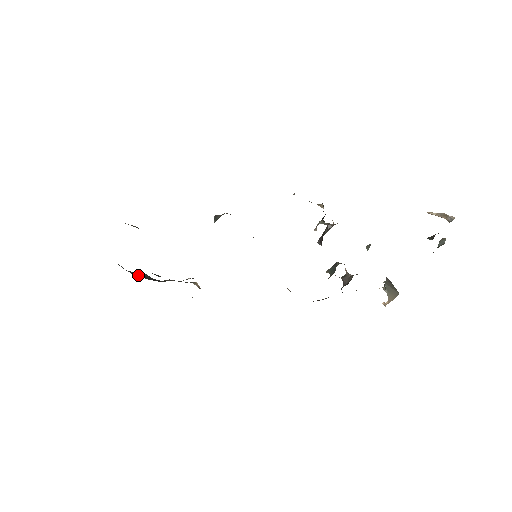
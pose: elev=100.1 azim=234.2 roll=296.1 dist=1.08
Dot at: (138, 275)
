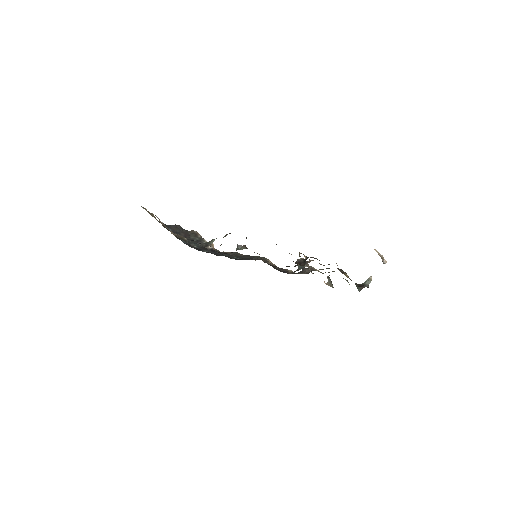
Dot at: (175, 231)
